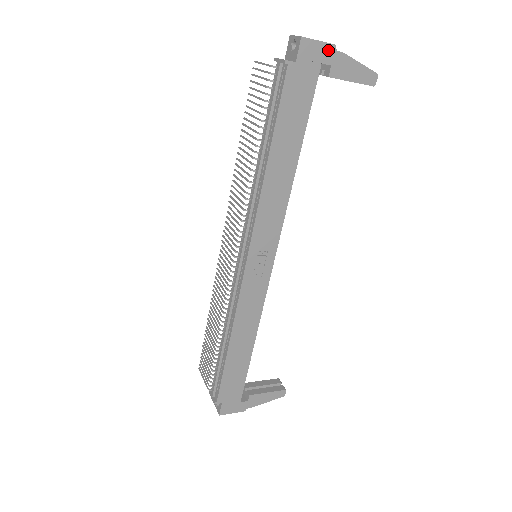
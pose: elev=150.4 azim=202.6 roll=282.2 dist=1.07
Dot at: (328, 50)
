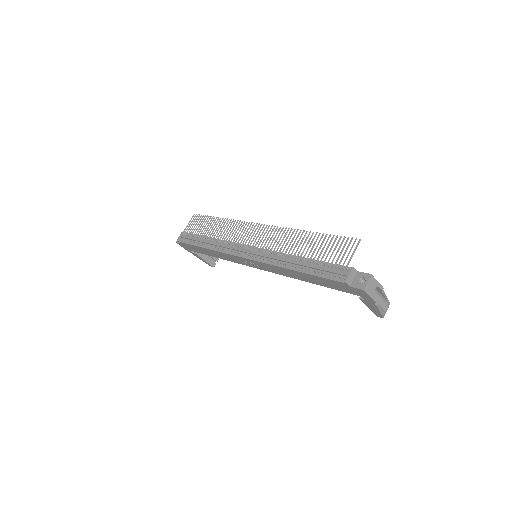
Dot at: (371, 300)
